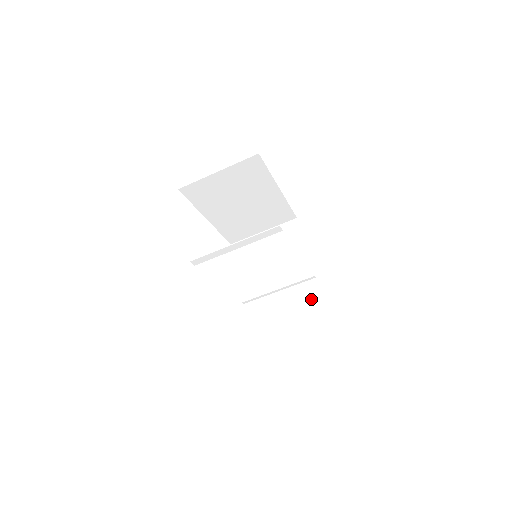
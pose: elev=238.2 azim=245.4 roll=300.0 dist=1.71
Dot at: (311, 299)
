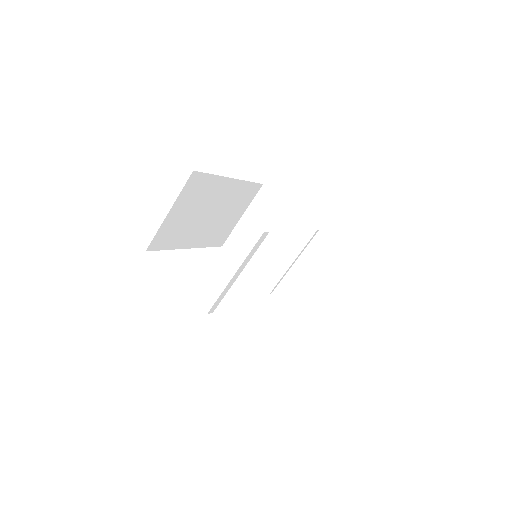
Dot at: (328, 253)
